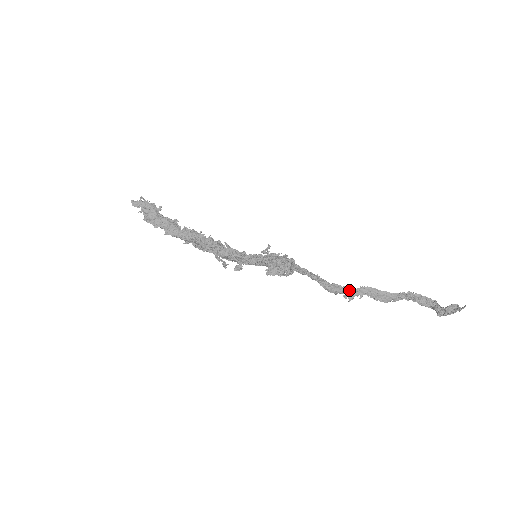
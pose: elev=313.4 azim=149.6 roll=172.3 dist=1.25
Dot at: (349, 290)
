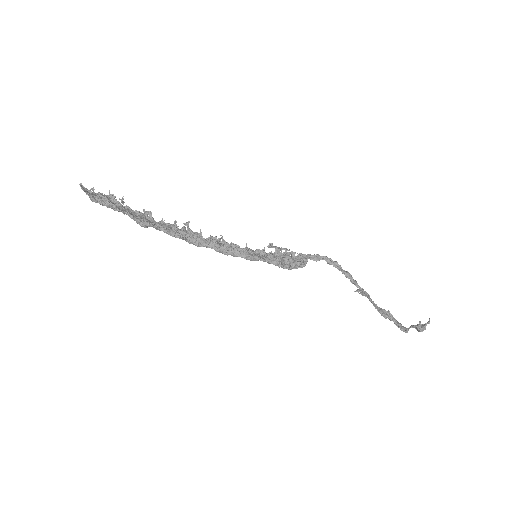
Dot at: (358, 285)
